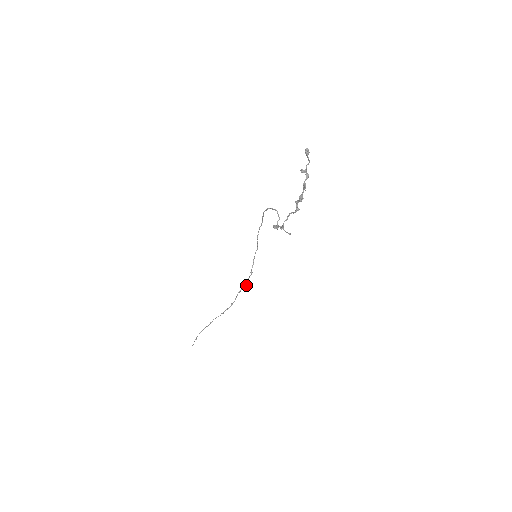
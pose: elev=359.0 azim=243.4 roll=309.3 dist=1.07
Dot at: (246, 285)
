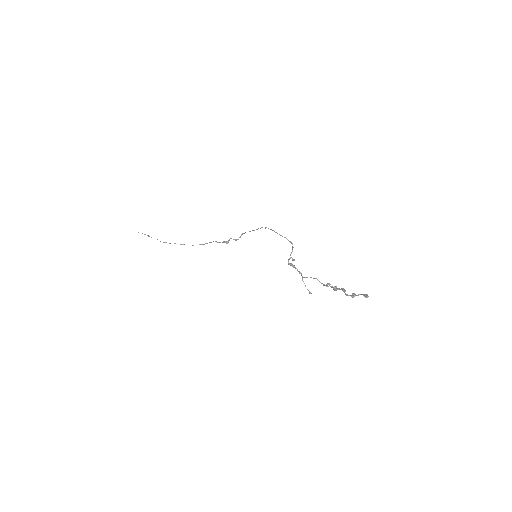
Dot at: (226, 243)
